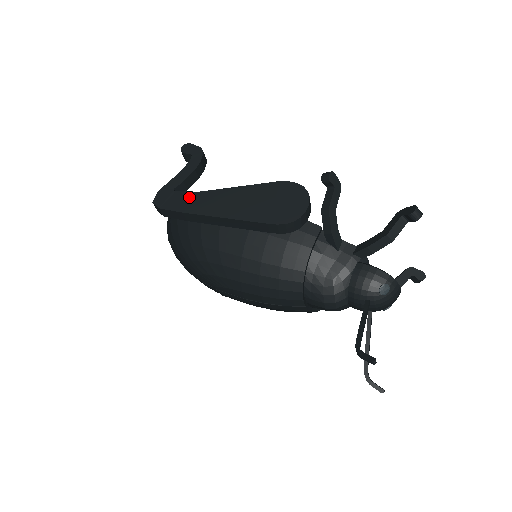
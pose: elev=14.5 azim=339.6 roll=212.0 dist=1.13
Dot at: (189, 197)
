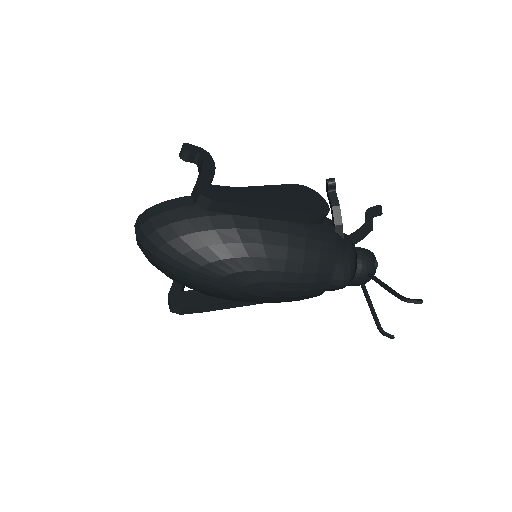
Dot at: (233, 191)
